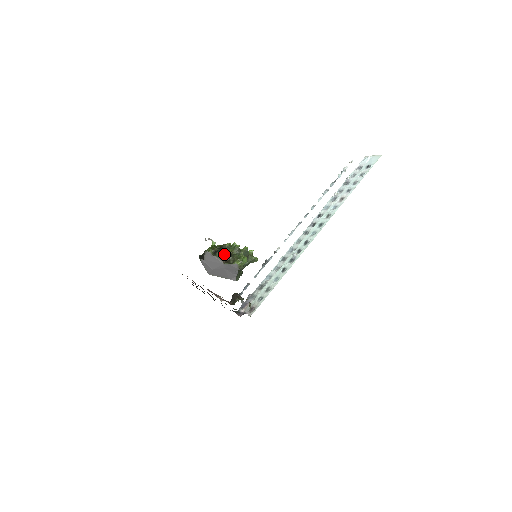
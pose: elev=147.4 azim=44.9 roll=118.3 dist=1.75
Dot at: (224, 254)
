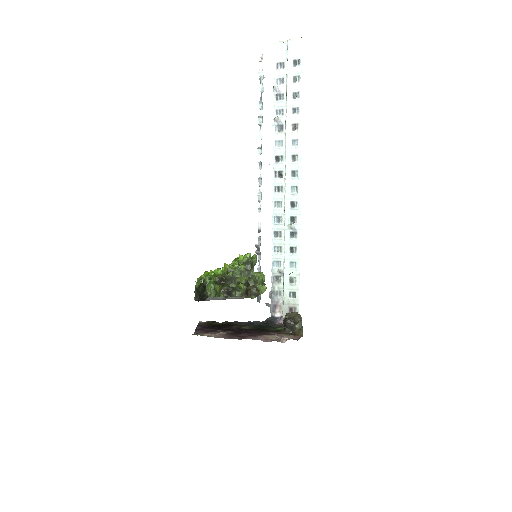
Dot at: (242, 290)
